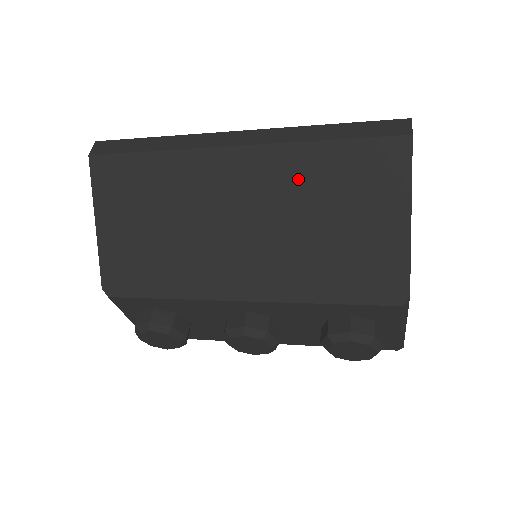
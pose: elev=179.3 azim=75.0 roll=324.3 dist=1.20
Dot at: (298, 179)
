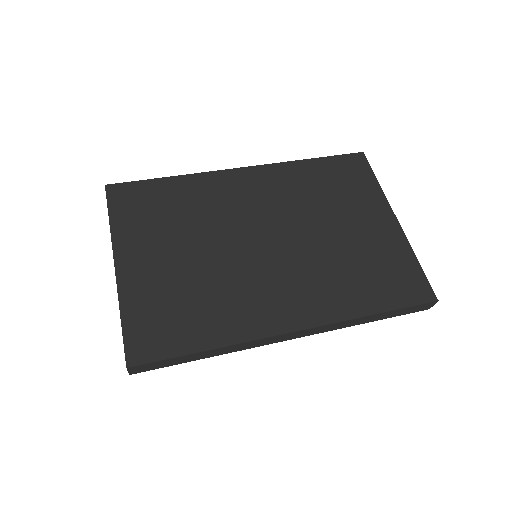
Dot at: occluded
